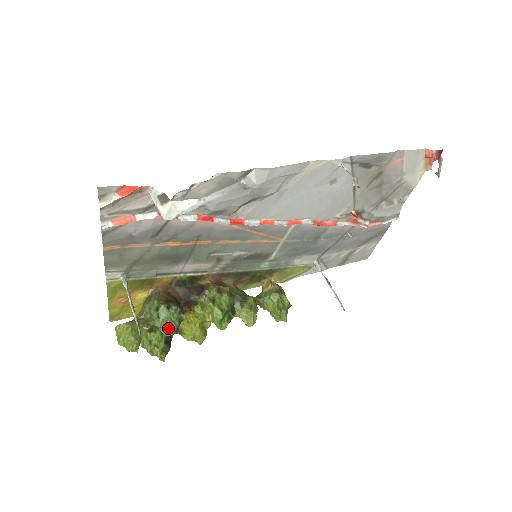
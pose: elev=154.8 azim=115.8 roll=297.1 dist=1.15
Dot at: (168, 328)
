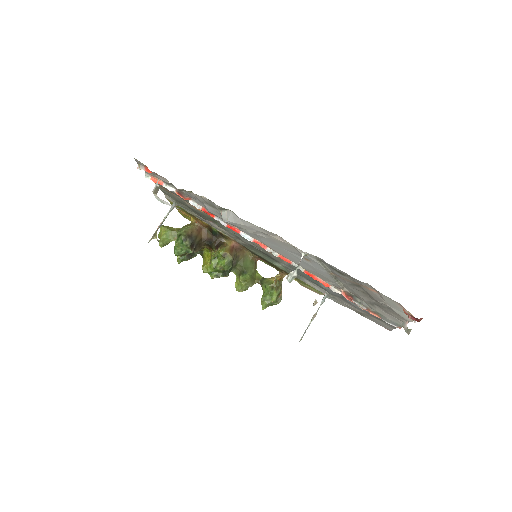
Dot at: (177, 250)
